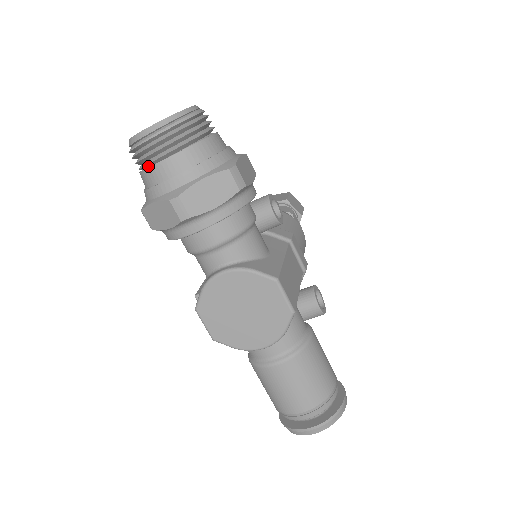
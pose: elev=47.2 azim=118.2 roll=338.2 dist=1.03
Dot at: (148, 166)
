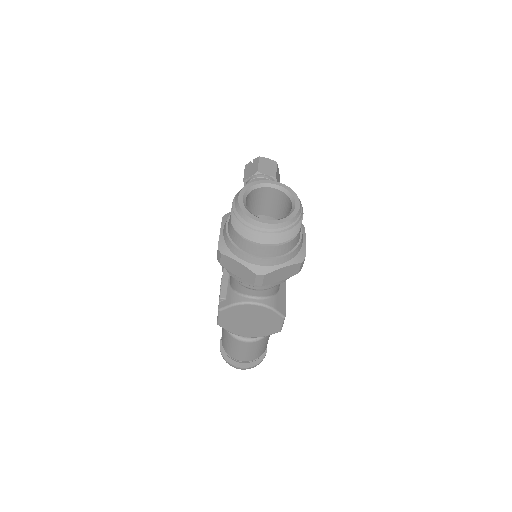
Dot at: (248, 238)
